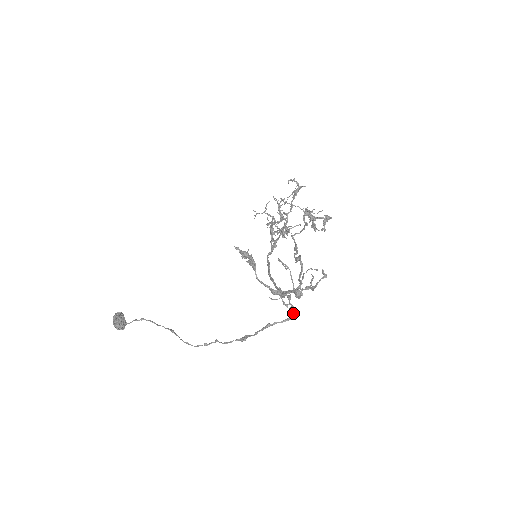
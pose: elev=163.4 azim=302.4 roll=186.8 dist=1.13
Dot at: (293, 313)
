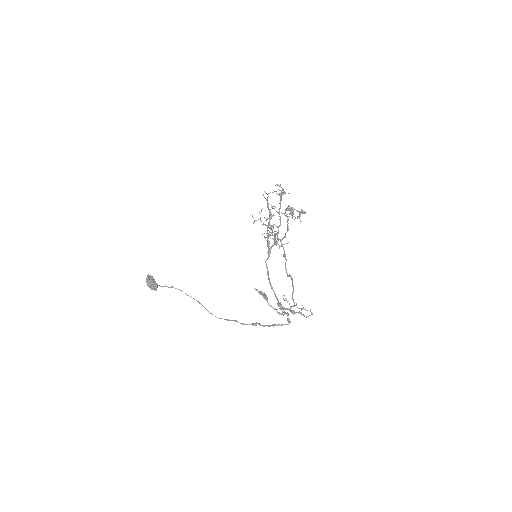
Dot at: occluded
